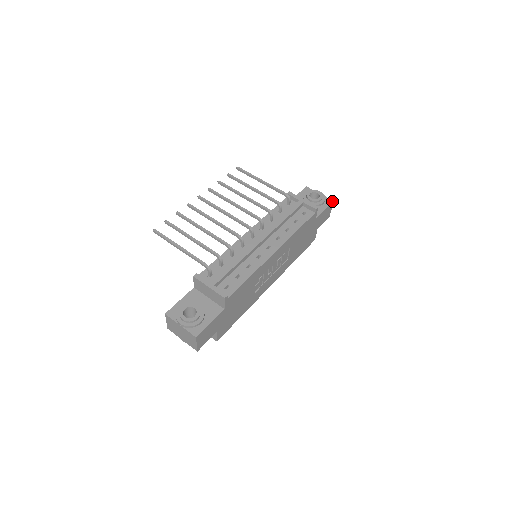
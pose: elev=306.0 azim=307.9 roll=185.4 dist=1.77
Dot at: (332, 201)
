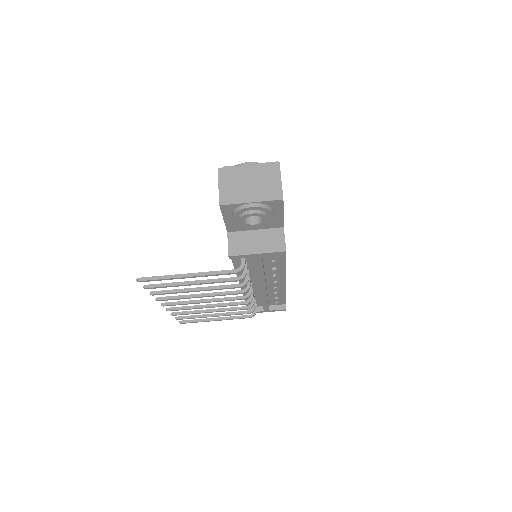
Dot at: (281, 202)
